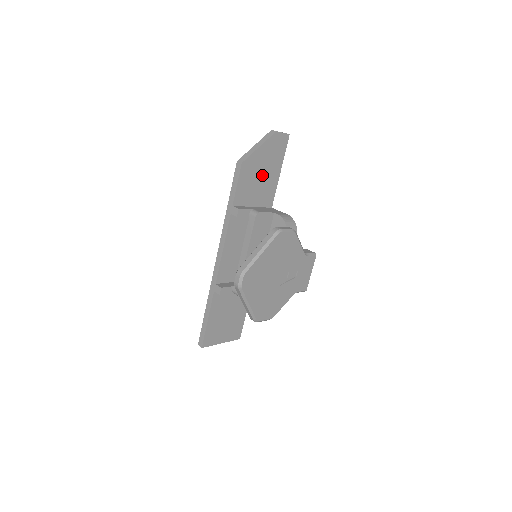
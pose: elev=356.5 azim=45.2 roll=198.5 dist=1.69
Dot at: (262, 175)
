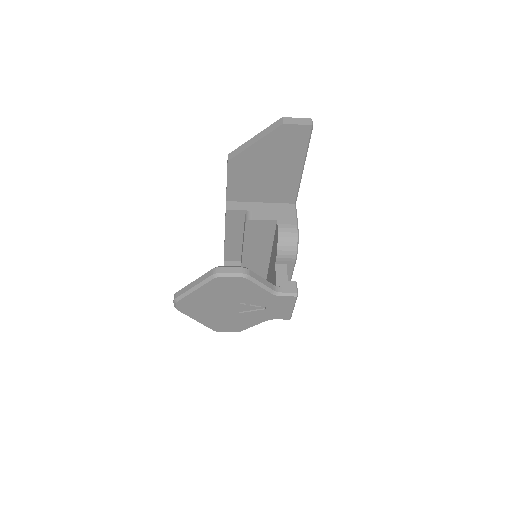
Dot at: (268, 172)
